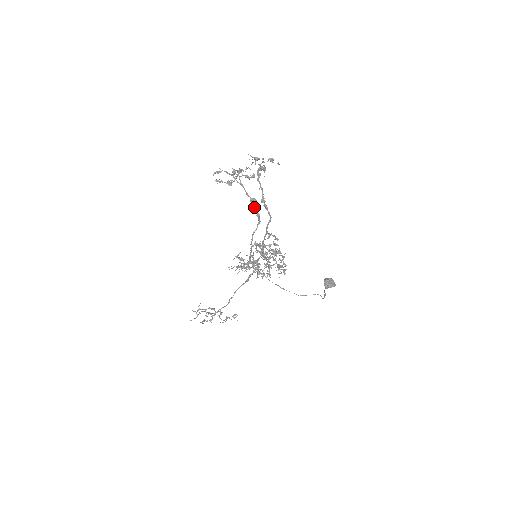
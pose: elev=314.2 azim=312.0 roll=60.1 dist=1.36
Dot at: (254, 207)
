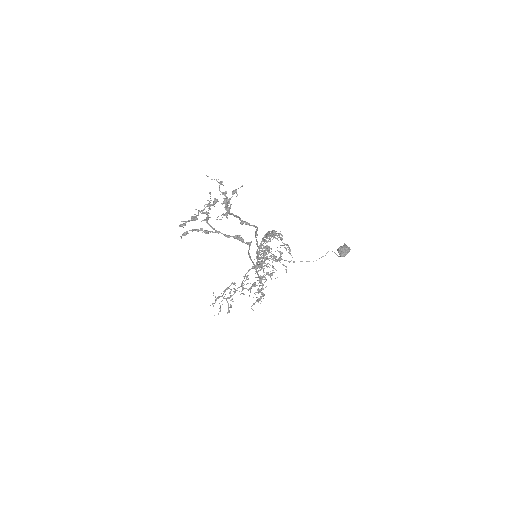
Dot at: (242, 242)
